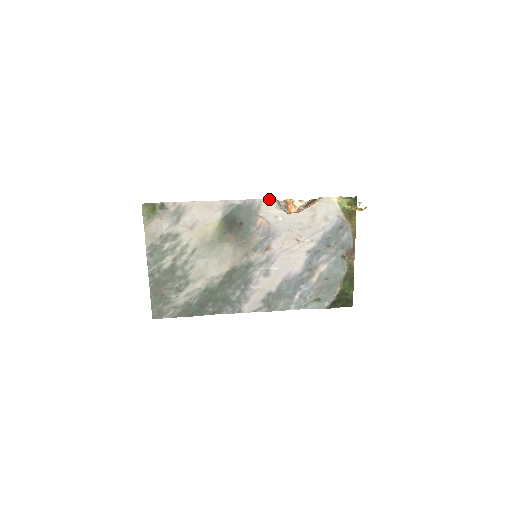
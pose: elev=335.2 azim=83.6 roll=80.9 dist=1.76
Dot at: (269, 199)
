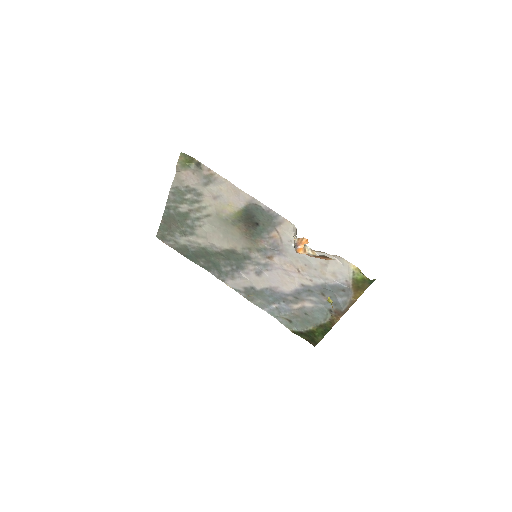
Dot at: (292, 224)
